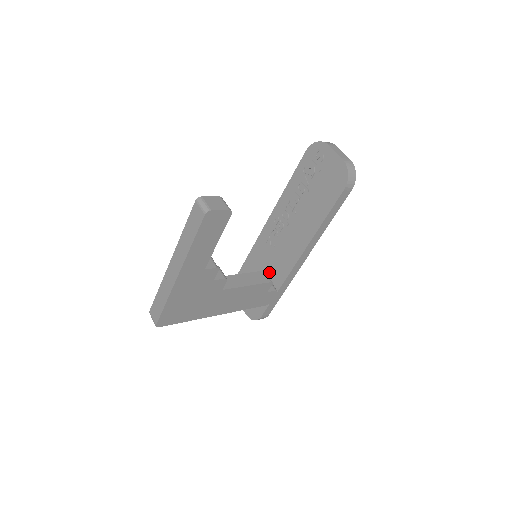
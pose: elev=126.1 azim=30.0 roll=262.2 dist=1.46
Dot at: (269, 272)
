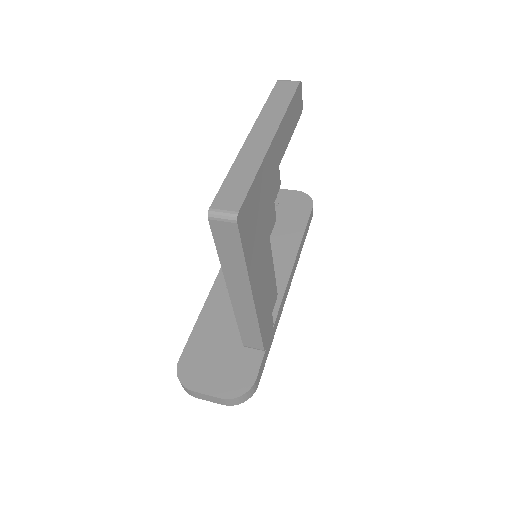
Dot at: occluded
